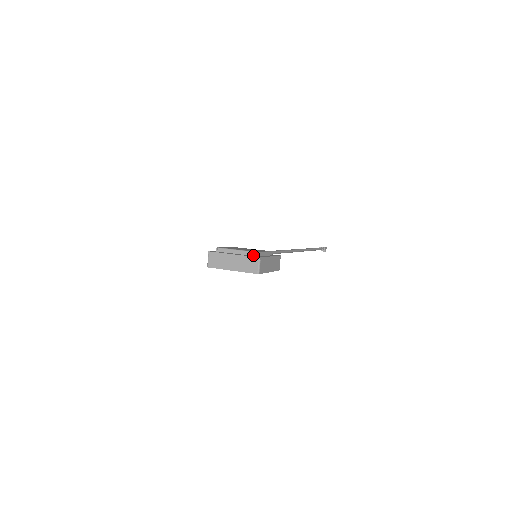
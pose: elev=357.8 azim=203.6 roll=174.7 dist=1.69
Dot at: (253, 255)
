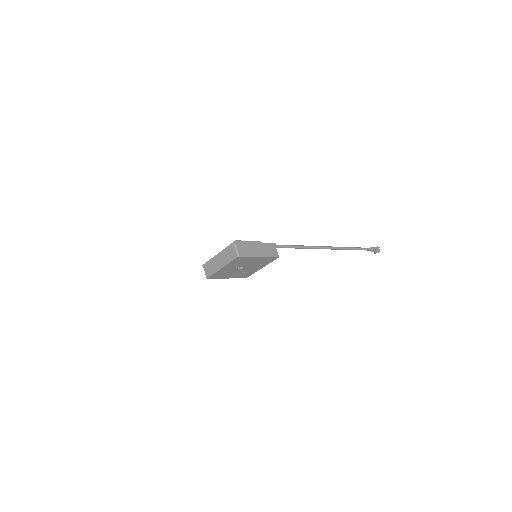
Dot at: occluded
